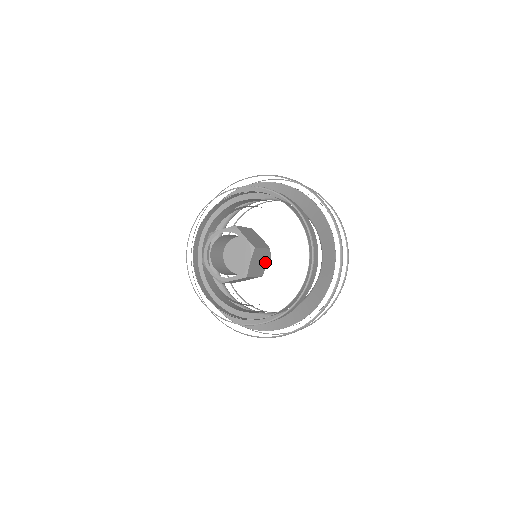
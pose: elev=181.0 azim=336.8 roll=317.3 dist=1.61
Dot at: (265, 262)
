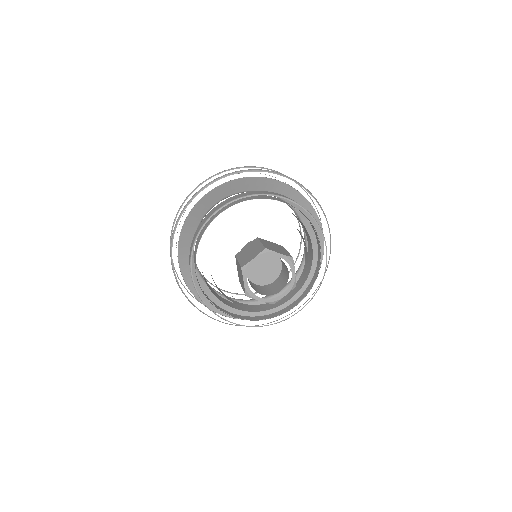
Dot at: occluded
